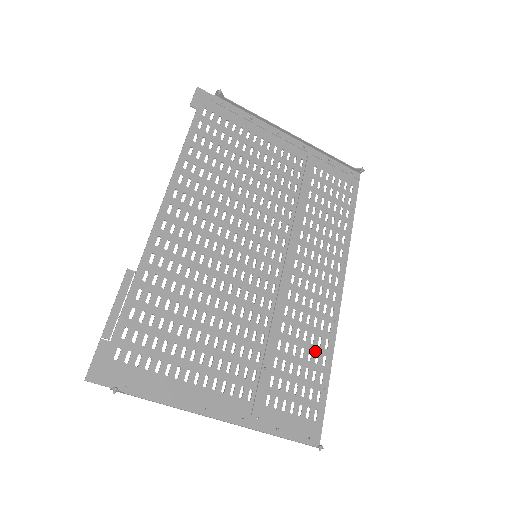
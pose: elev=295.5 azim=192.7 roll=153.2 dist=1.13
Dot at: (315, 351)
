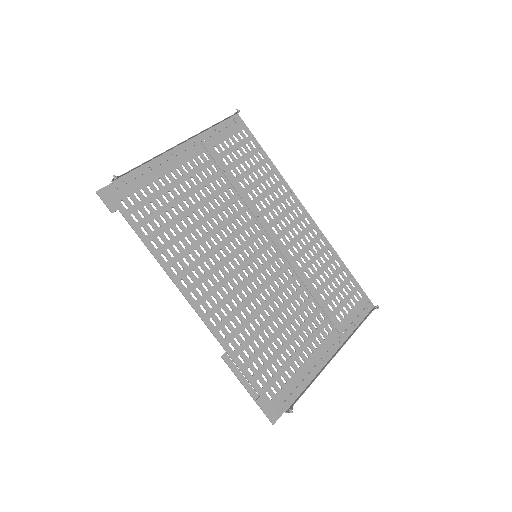
Dot at: (330, 265)
